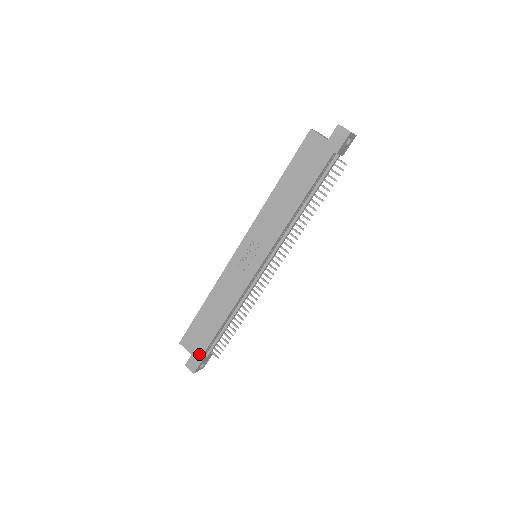
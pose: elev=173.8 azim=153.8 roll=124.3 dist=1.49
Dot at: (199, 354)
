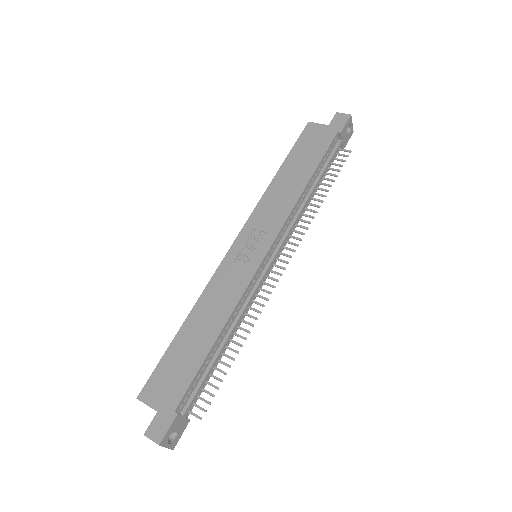
Dot at: (171, 406)
